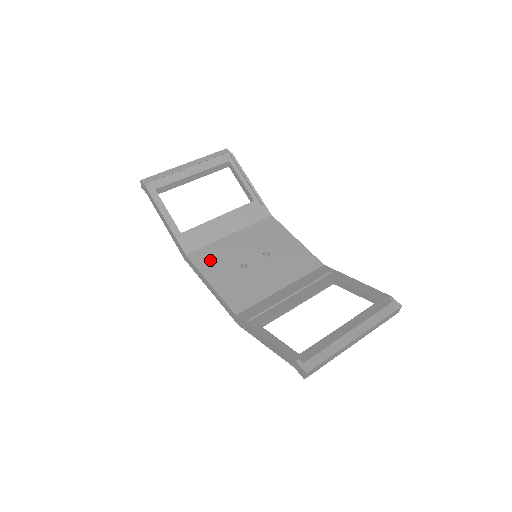
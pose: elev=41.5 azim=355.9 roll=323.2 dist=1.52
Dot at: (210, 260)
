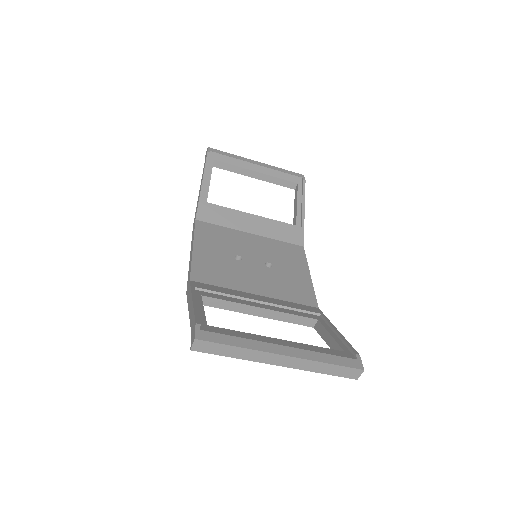
Dot at: (212, 235)
